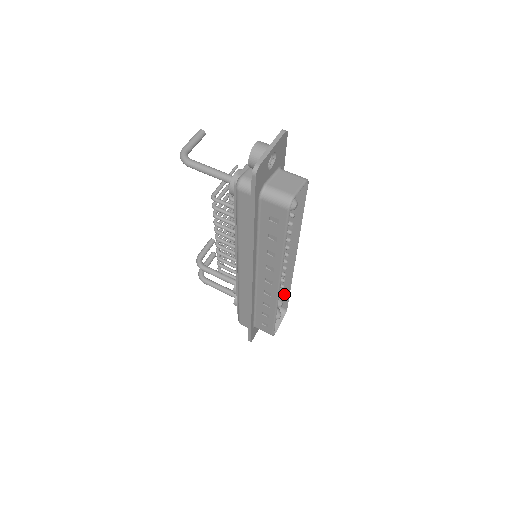
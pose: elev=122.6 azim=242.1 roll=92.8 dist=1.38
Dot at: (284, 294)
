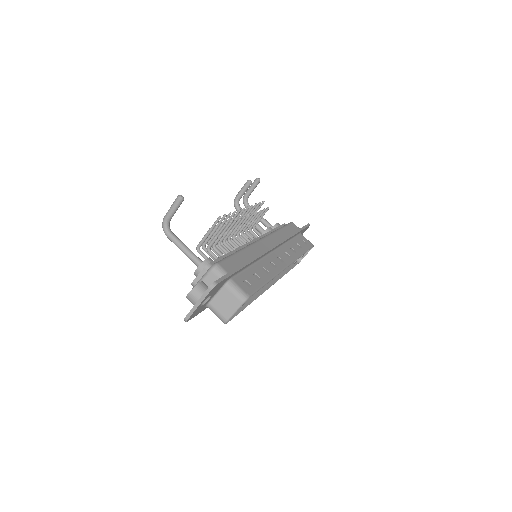
Dot at: (303, 248)
